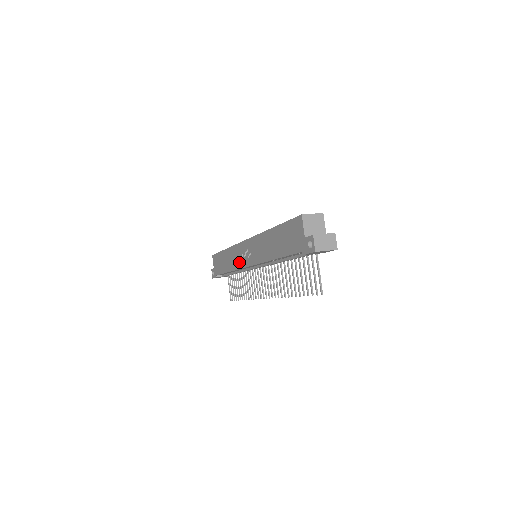
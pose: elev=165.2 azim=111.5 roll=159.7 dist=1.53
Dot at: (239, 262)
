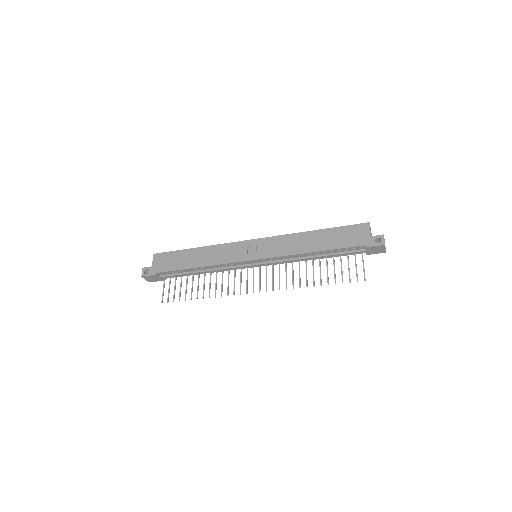
Dot at: (232, 257)
